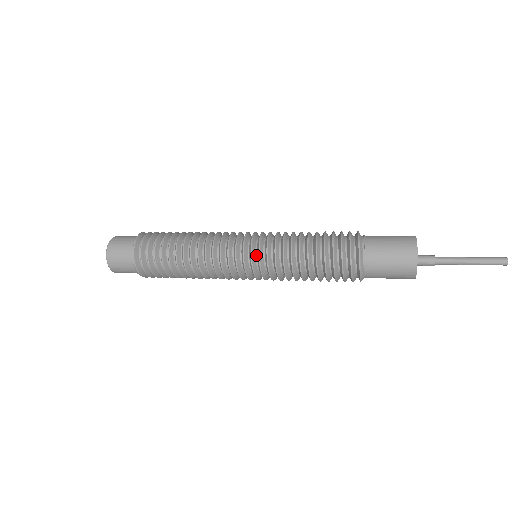
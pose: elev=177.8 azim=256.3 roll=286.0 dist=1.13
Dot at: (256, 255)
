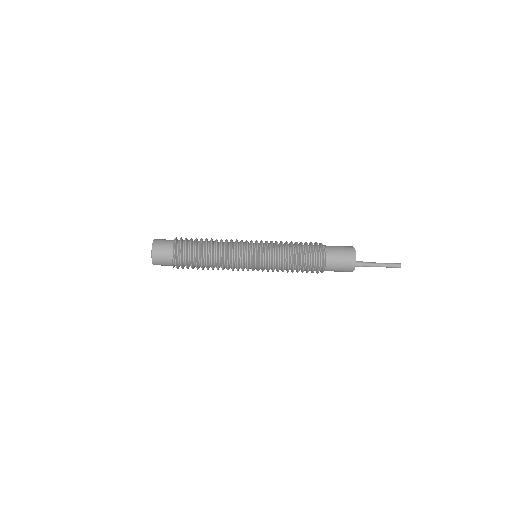
Dot at: (260, 250)
